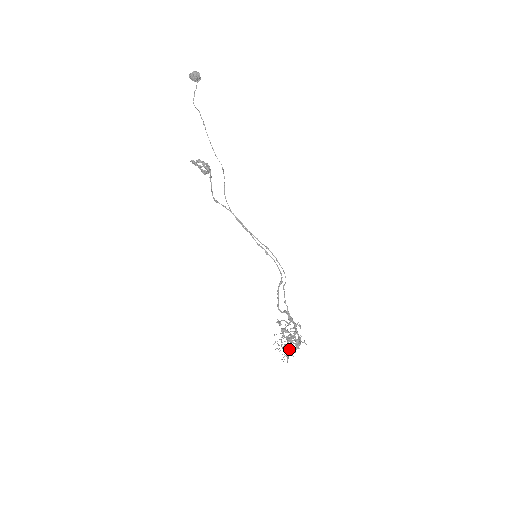
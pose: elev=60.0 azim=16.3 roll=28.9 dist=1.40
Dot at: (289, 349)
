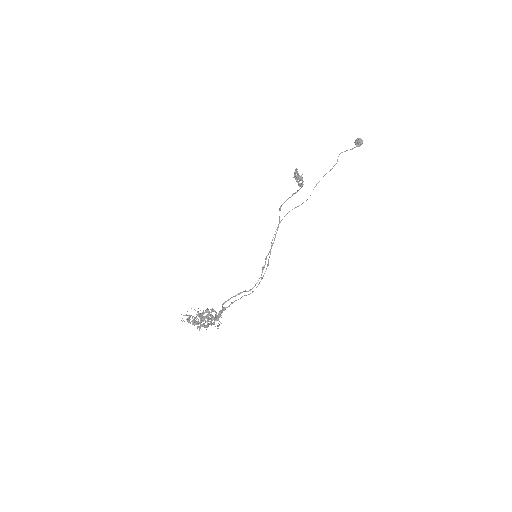
Dot at: (194, 319)
